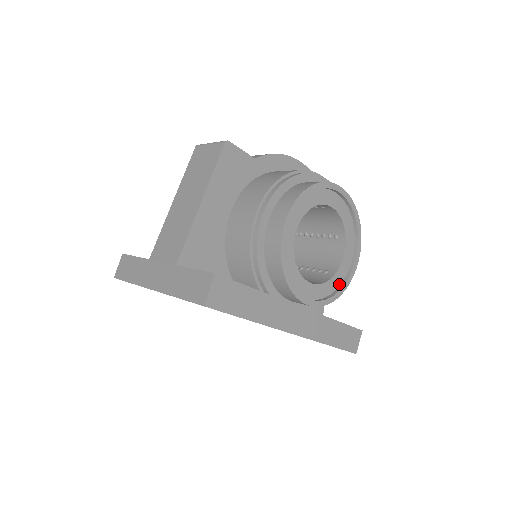
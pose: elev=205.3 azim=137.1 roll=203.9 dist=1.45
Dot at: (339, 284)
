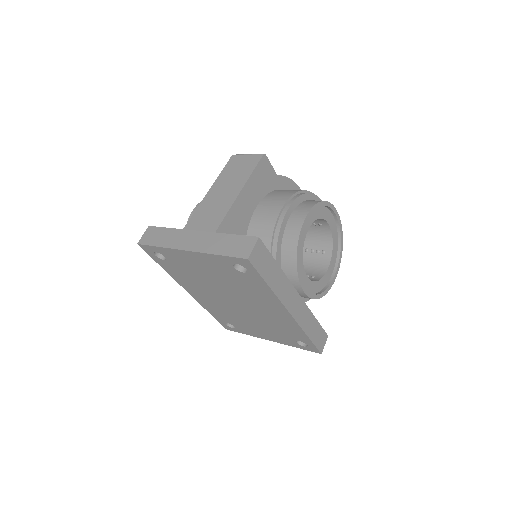
Dot at: (322, 288)
